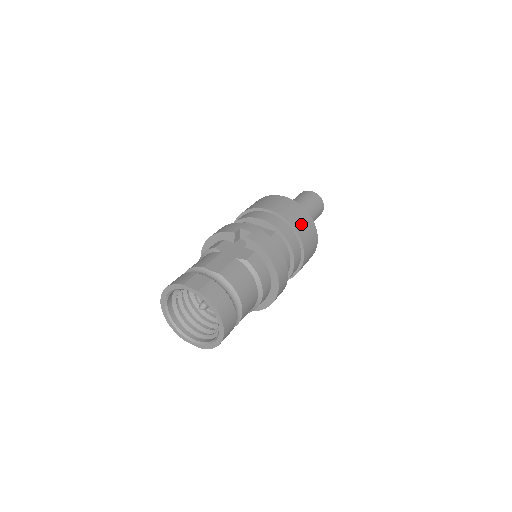
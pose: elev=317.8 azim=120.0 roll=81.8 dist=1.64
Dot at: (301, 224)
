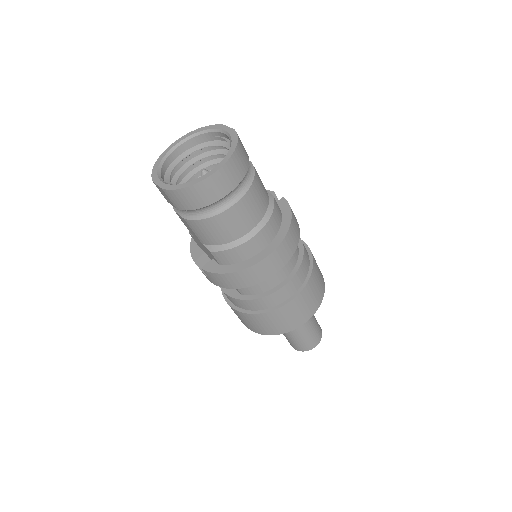
Dot at: (318, 272)
